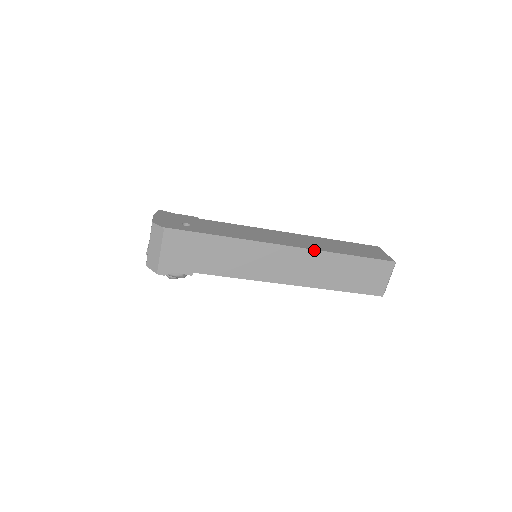
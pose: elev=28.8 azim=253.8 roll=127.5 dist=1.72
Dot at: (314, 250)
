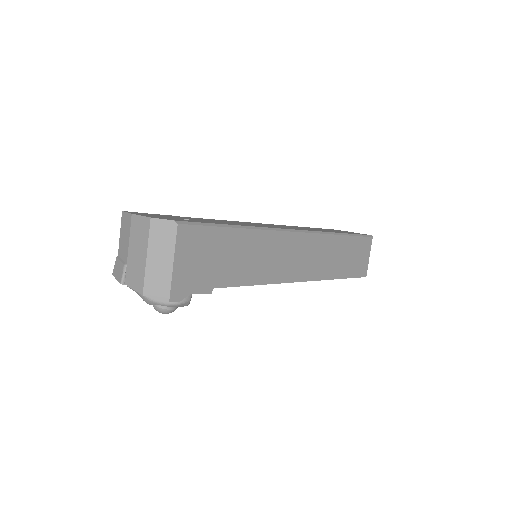
Dot at: (320, 232)
